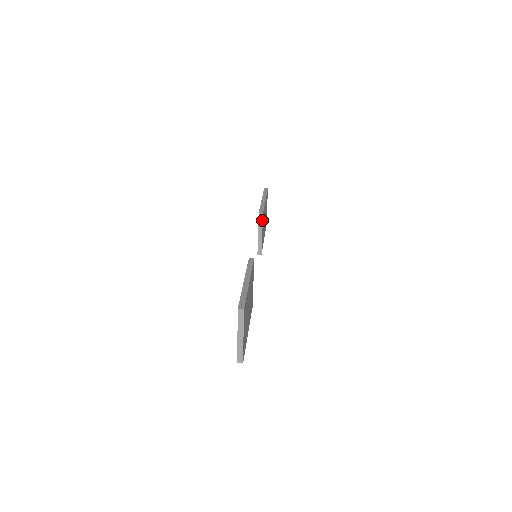
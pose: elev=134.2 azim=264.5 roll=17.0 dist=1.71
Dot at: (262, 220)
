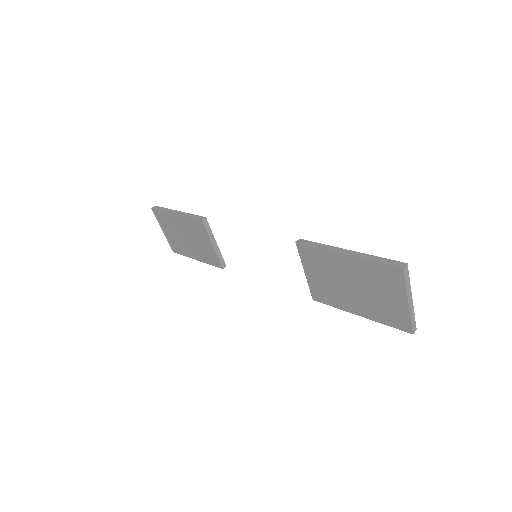
Dot at: (209, 226)
